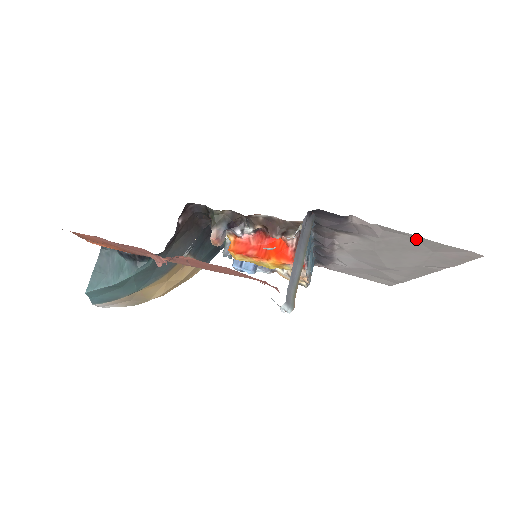
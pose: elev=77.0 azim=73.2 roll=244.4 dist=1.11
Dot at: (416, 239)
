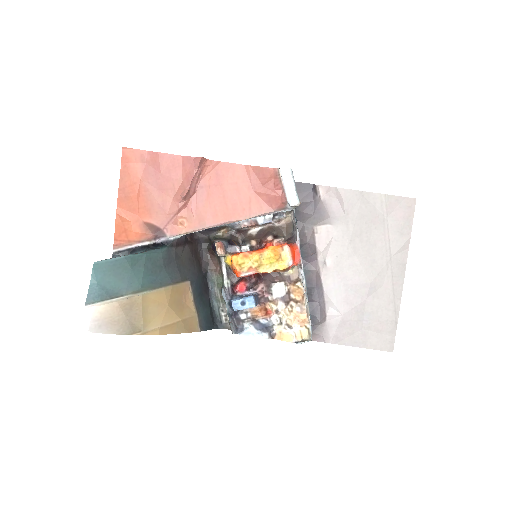
Dot at: (367, 199)
